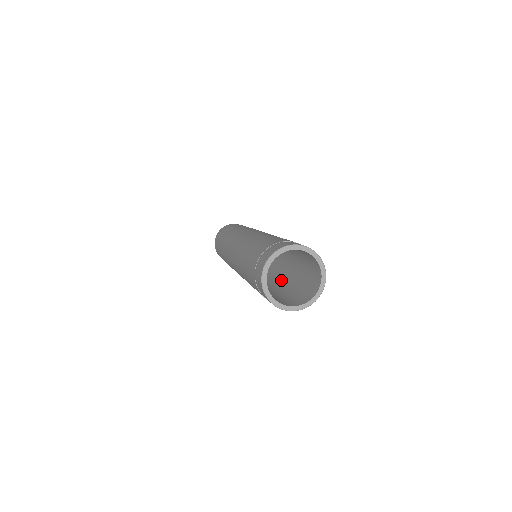
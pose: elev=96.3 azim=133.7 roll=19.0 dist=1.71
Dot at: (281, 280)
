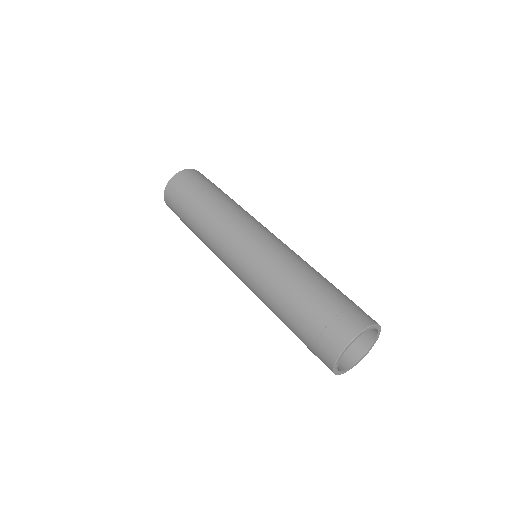
Dot at: occluded
